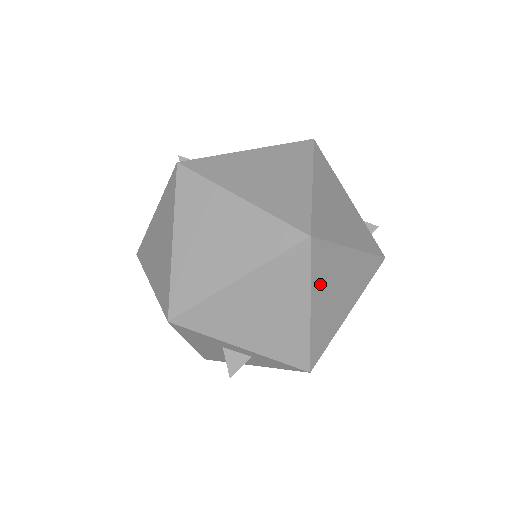
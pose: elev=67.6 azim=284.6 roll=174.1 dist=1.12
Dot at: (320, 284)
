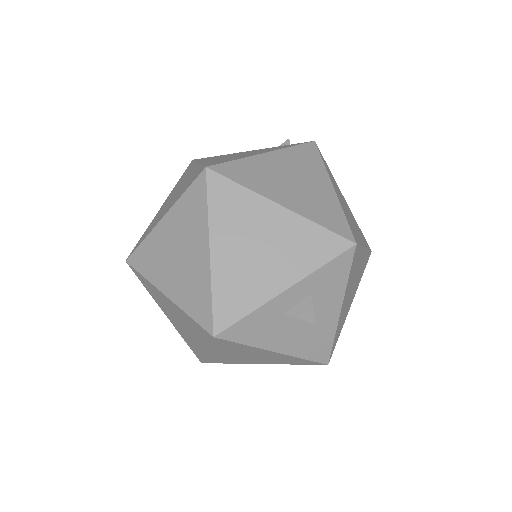
Dot at: (264, 187)
